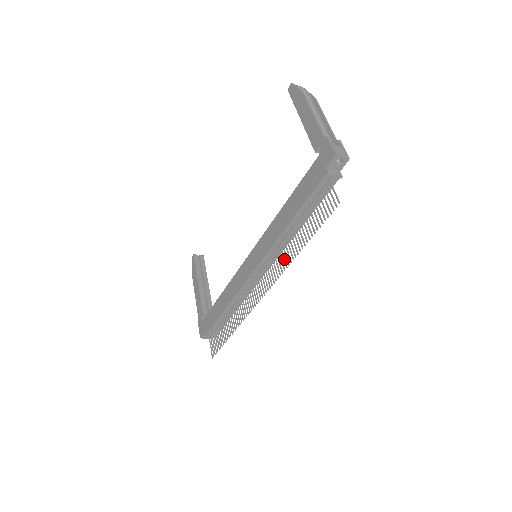
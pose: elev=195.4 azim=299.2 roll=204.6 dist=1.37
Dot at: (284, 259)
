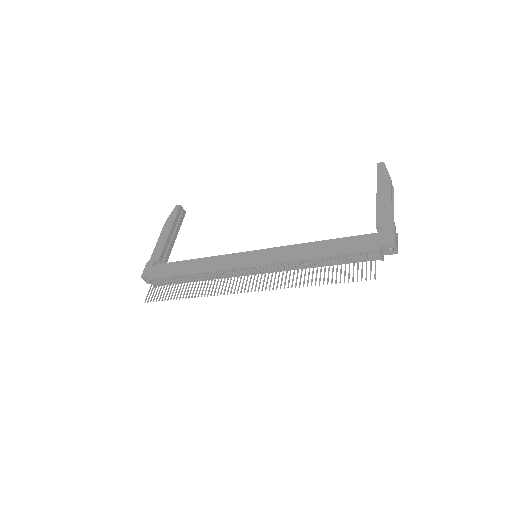
Dot at: occluded
